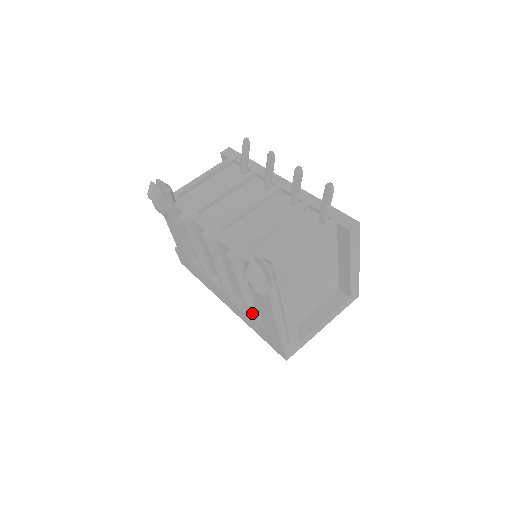
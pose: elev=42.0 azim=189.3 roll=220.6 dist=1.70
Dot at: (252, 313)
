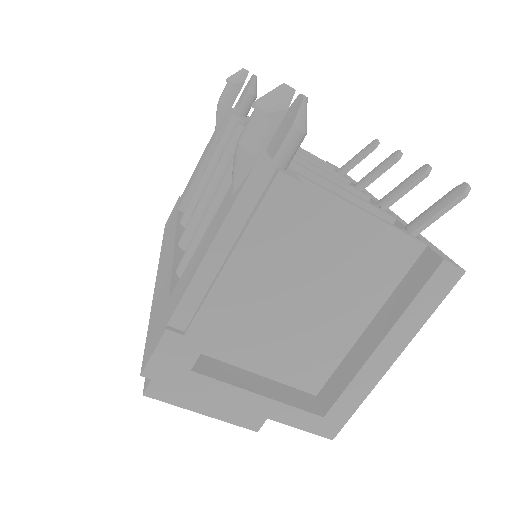
Dot at: (179, 277)
